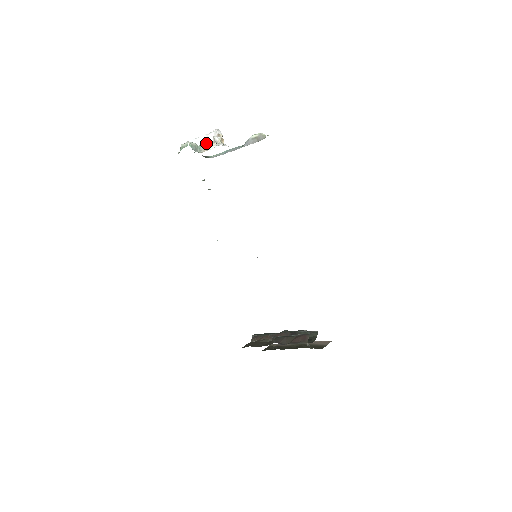
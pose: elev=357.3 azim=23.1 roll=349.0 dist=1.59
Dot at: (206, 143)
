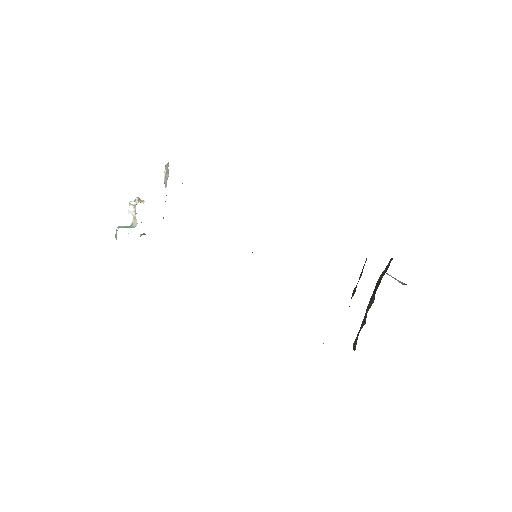
Dot at: (132, 216)
